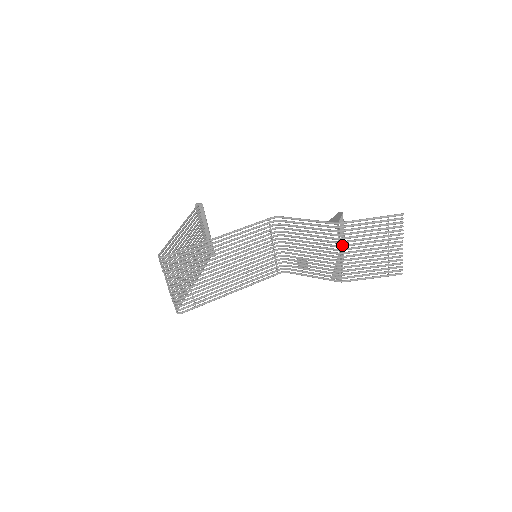
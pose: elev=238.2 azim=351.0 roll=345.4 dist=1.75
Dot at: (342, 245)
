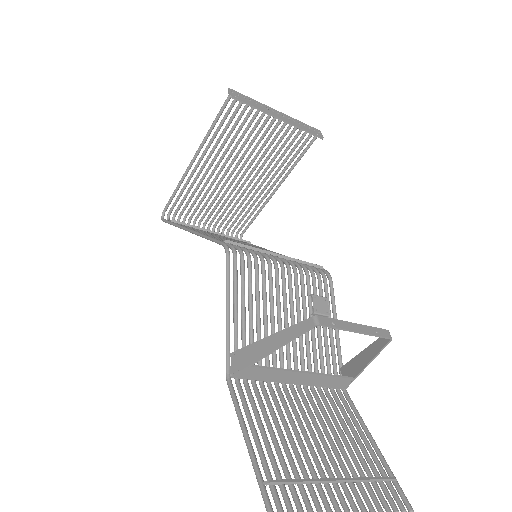
Dot at: occluded
